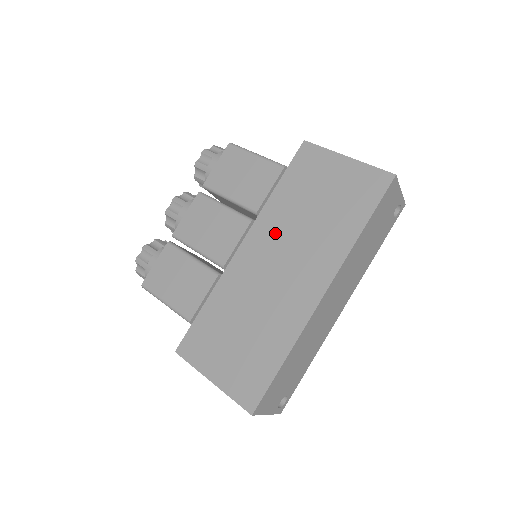
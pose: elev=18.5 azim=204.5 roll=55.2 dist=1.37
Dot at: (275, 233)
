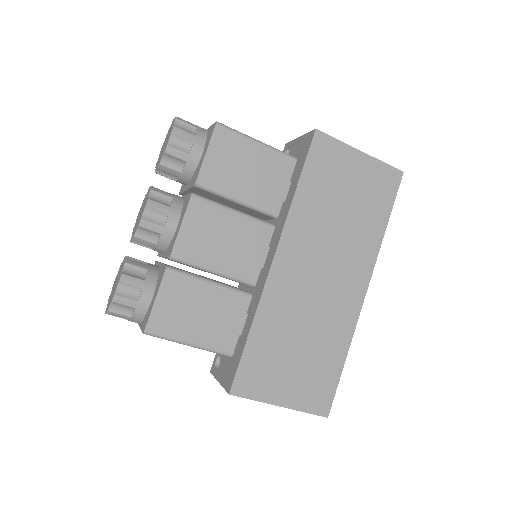
Dot at: (309, 240)
